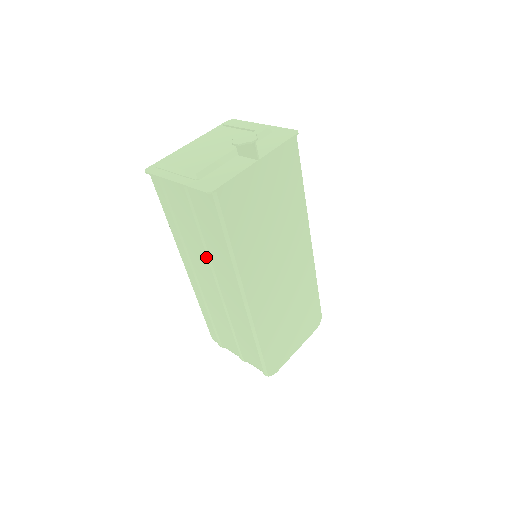
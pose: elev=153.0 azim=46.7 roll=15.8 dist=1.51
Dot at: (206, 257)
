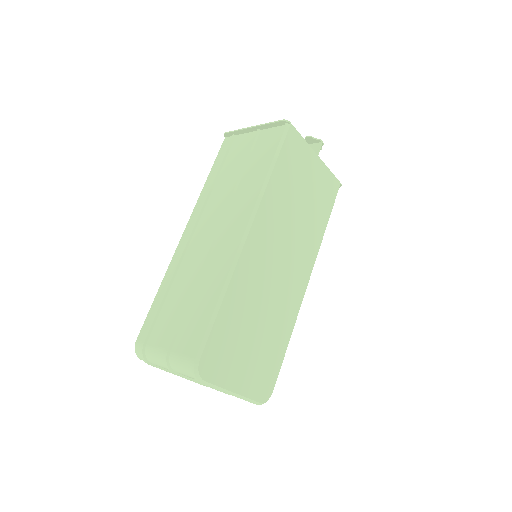
Dot at: (229, 198)
